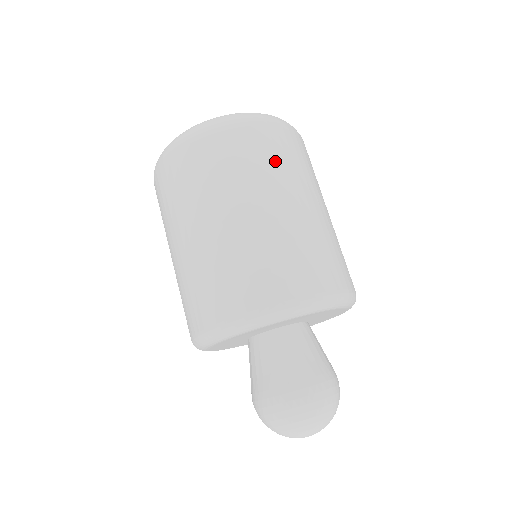
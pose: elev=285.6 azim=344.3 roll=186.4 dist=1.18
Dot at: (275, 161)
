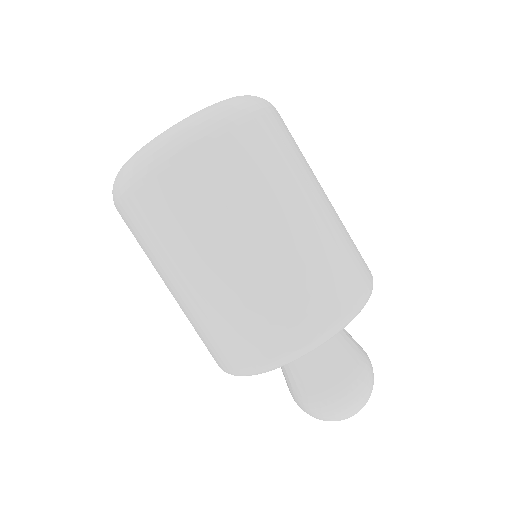
Dot at: (268, 169)
